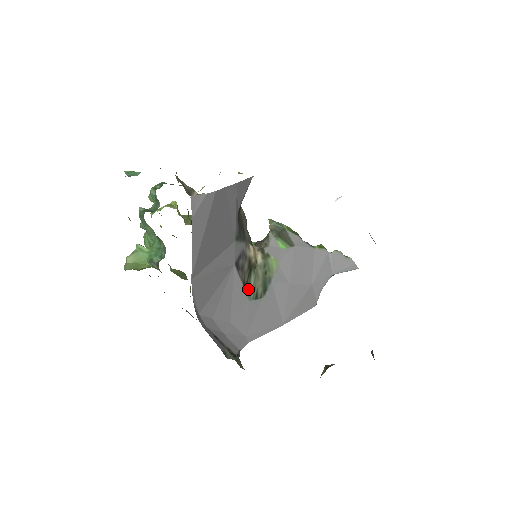
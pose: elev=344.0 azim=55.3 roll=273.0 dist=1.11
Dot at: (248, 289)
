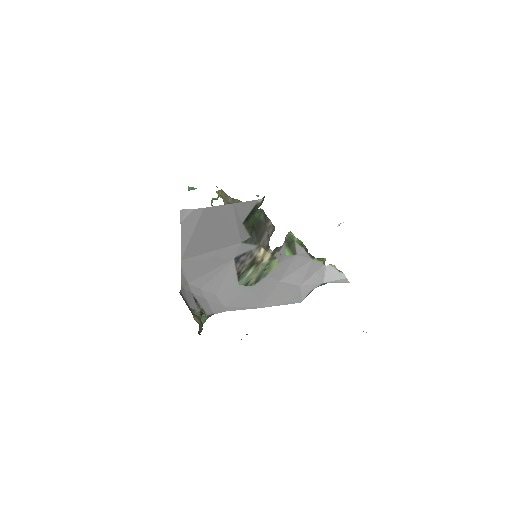
Dot at: (242, 277)
